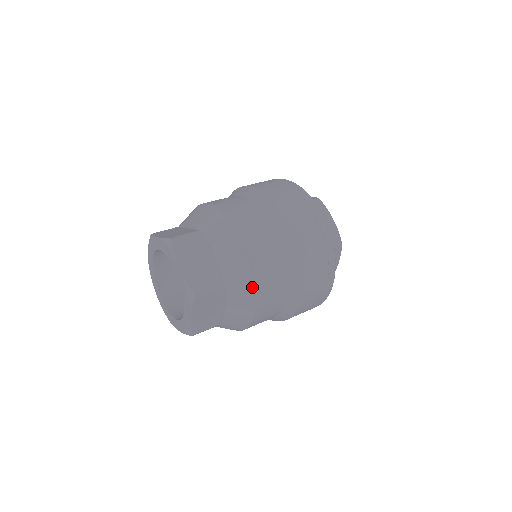
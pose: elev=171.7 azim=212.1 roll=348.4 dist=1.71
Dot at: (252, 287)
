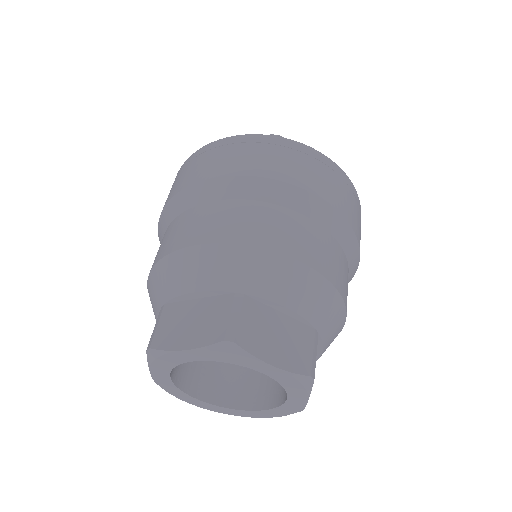
Dot at: (342, 305)
